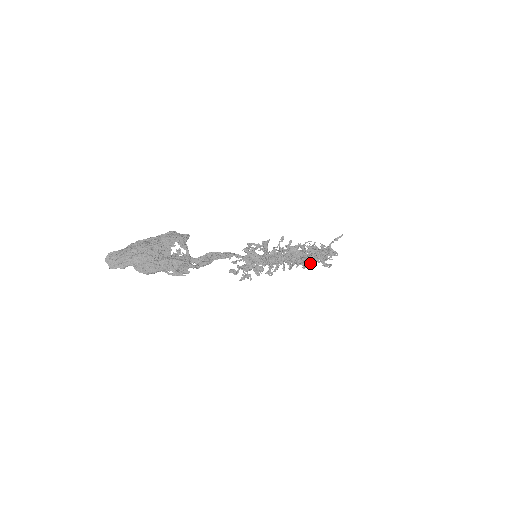
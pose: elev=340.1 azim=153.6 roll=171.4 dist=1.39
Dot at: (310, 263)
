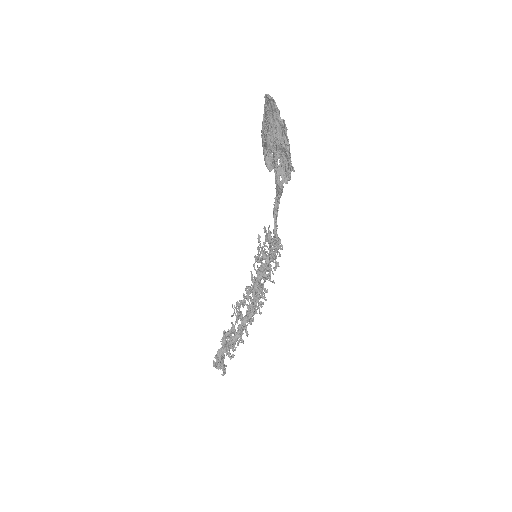
Dot at: occluded
